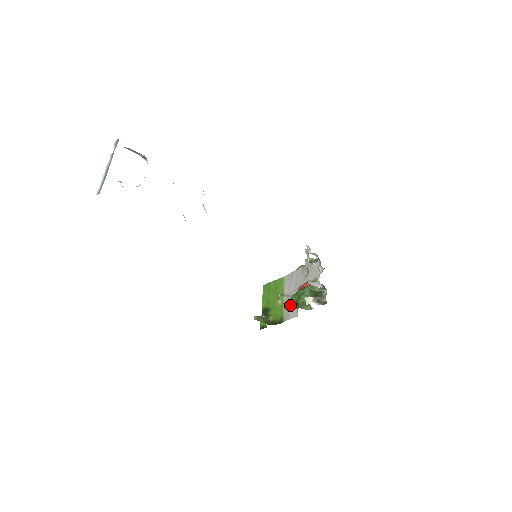
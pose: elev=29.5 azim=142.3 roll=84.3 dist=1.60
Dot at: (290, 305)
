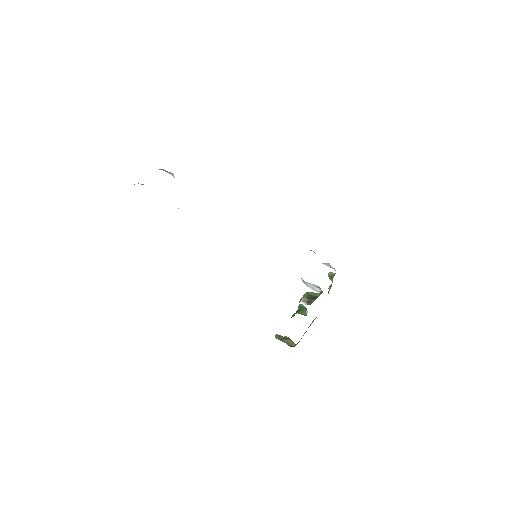
Dot at: occluded
